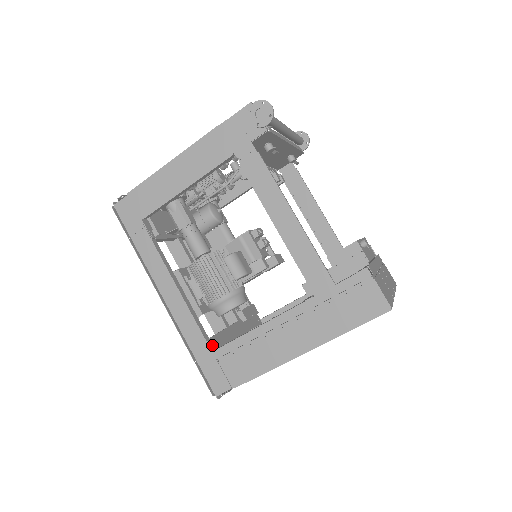
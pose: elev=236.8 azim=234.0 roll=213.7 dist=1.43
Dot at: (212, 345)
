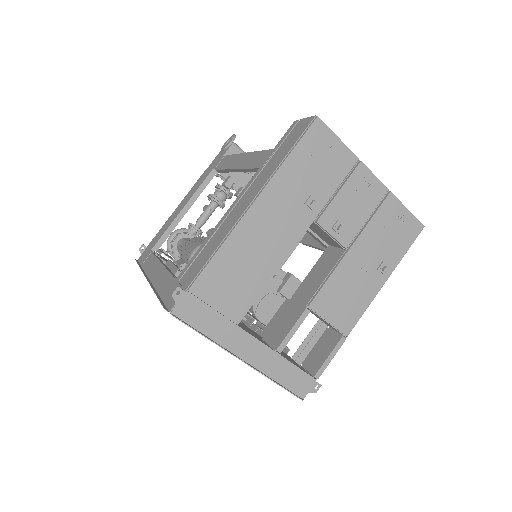
Dot at: occluded
